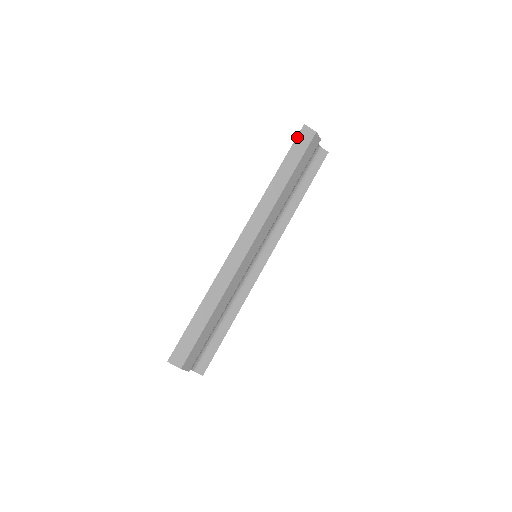
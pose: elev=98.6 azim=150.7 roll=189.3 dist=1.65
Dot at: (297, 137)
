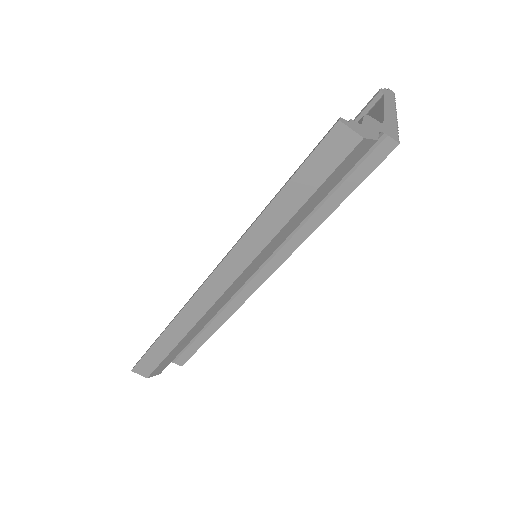
Dot at: (318, 146)
